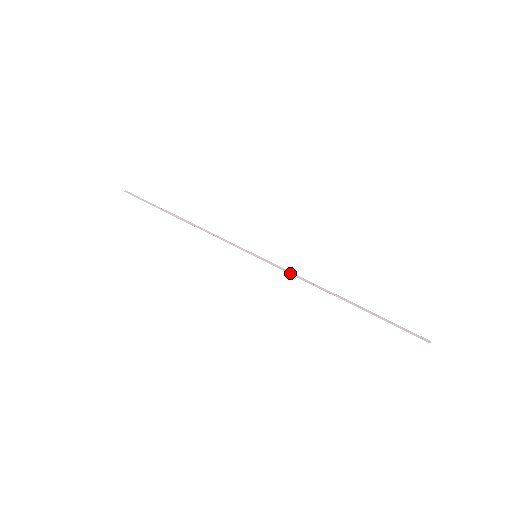
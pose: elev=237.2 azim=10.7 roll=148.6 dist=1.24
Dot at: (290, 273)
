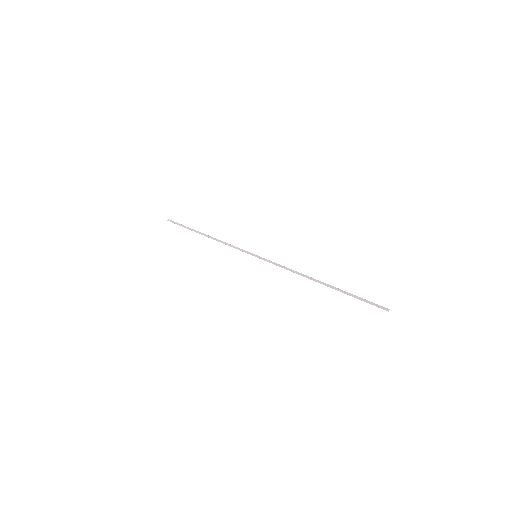
Dot at: (280, 266)
